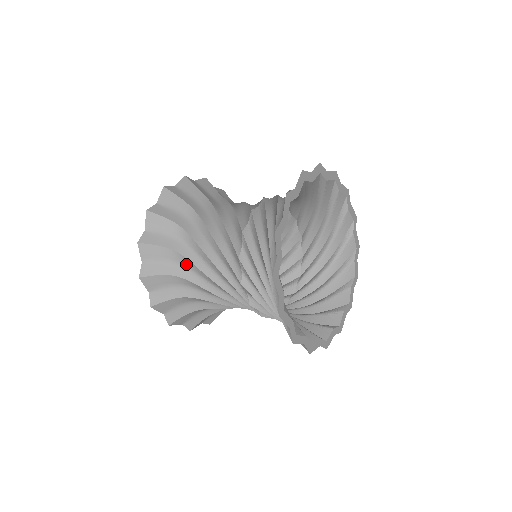
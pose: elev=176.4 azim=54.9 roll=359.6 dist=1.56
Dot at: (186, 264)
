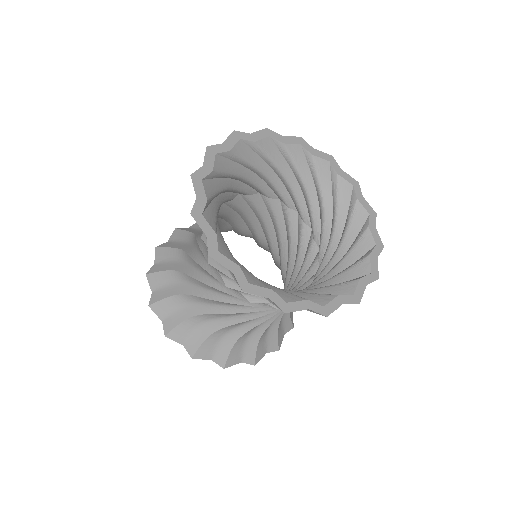
Dot at: (194, 300)
